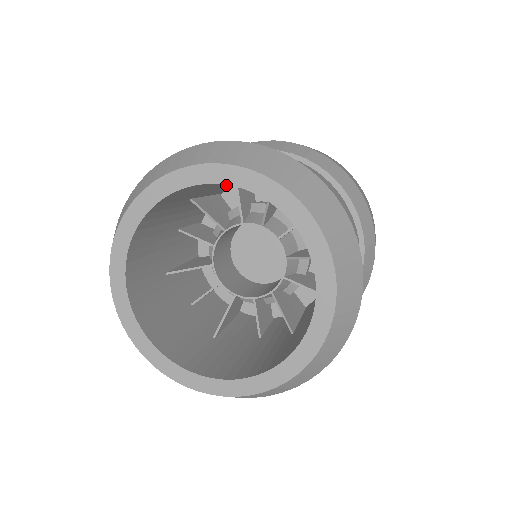
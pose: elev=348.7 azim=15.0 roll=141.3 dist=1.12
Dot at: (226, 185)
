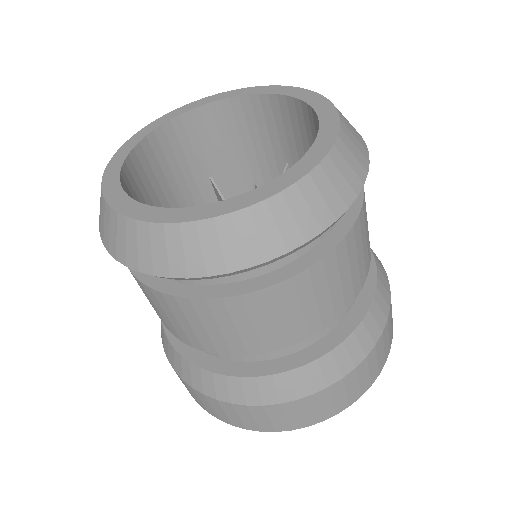
Dot at: occluded
